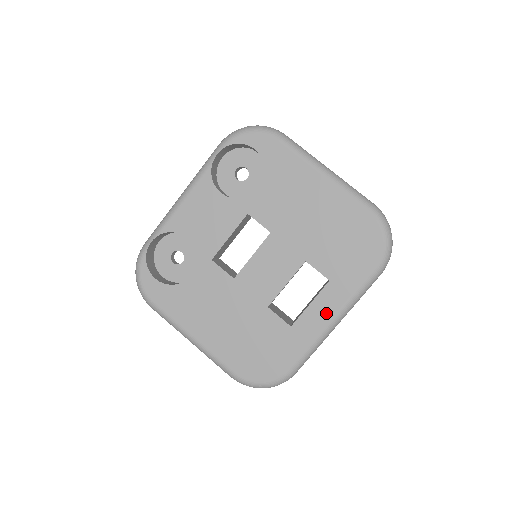
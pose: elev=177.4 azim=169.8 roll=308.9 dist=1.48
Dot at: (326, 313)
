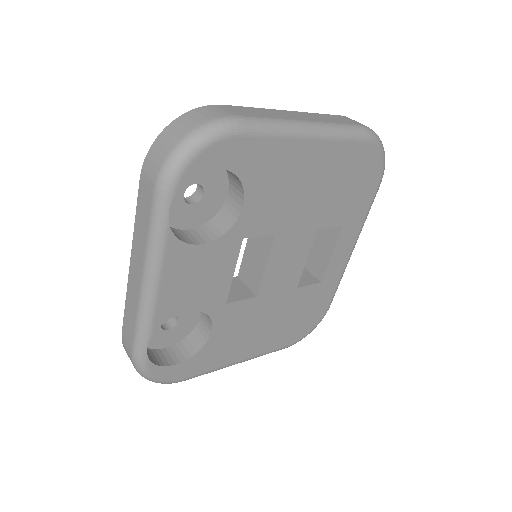
Dot at: (346, 250)
